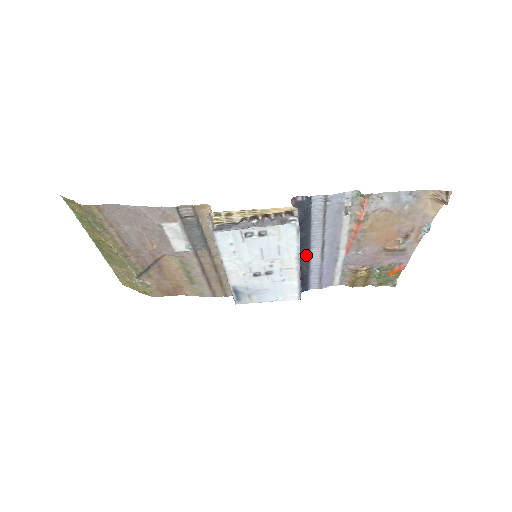
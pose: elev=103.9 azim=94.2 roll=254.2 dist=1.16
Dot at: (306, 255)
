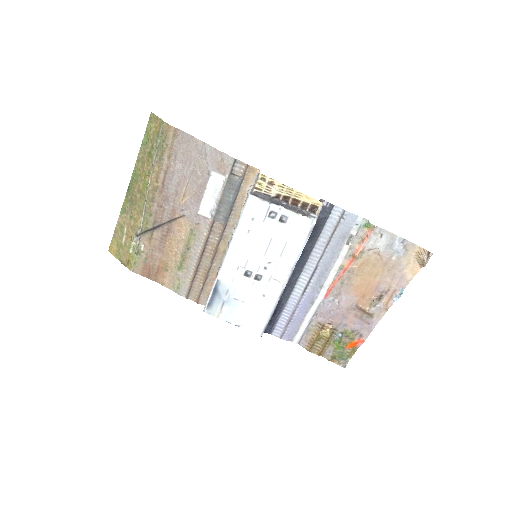
Dot at: (294, 279)
